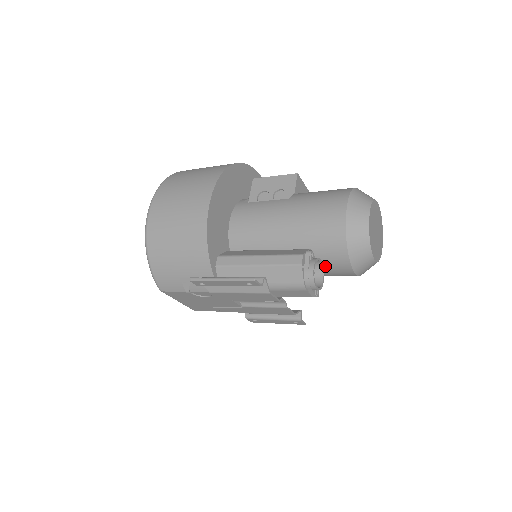
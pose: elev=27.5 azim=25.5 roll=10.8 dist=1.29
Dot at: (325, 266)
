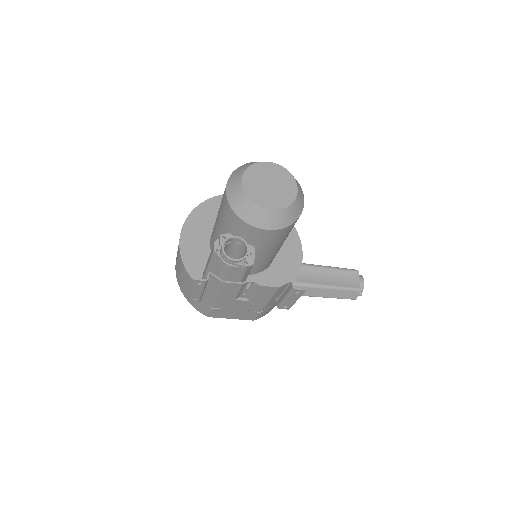
Dot at: (249, 238)
